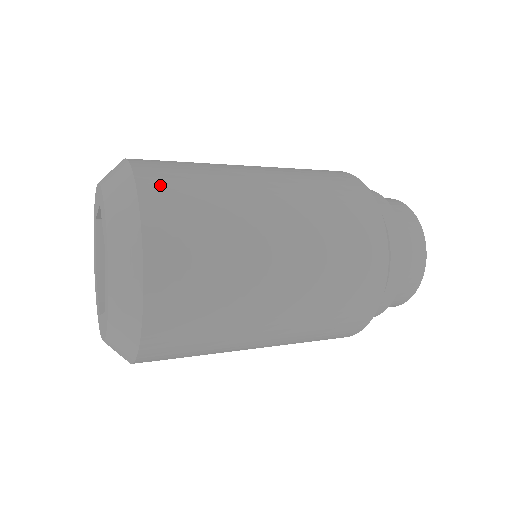
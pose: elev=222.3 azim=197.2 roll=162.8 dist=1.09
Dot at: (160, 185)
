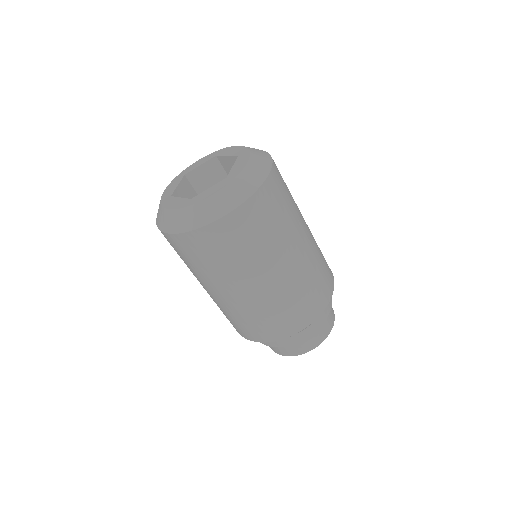
Dot at: (277, 181)
